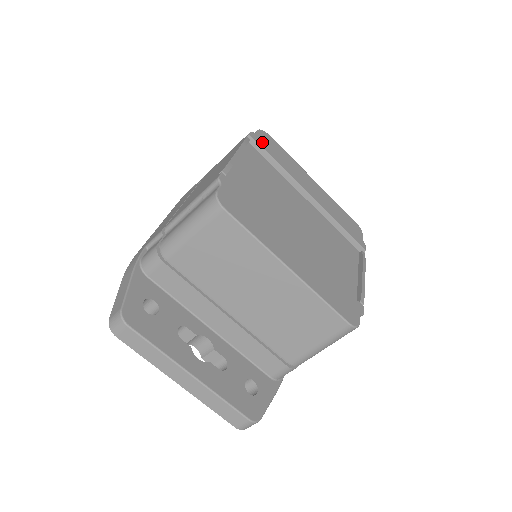
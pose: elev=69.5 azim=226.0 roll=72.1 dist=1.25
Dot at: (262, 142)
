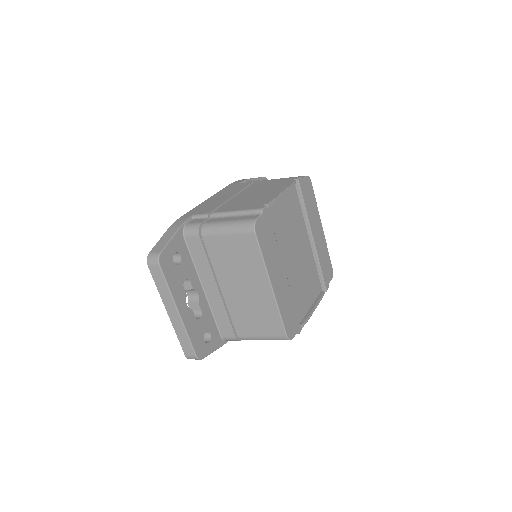
Dot at: (304, 187)
